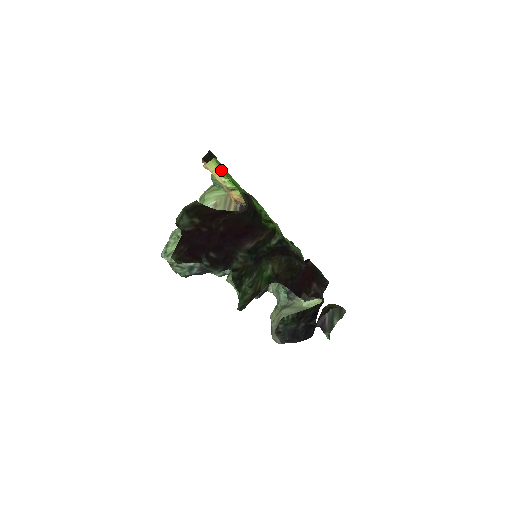
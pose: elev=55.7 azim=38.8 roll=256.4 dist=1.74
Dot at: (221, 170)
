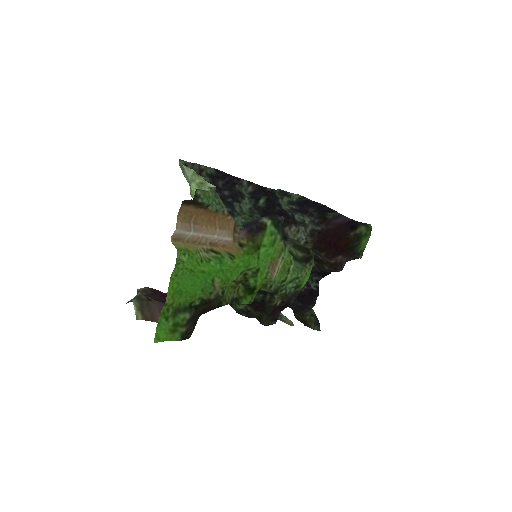
Dot at: (162, 312)
